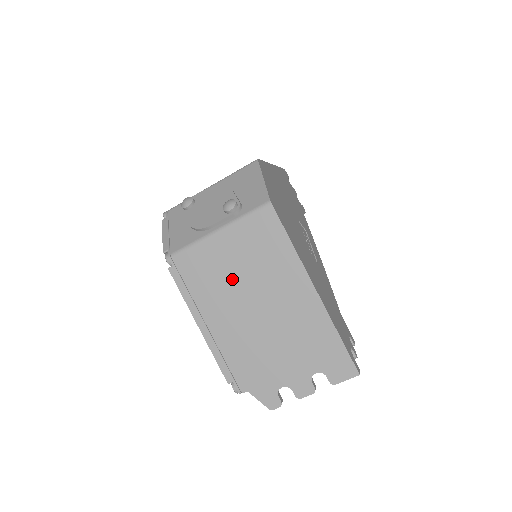
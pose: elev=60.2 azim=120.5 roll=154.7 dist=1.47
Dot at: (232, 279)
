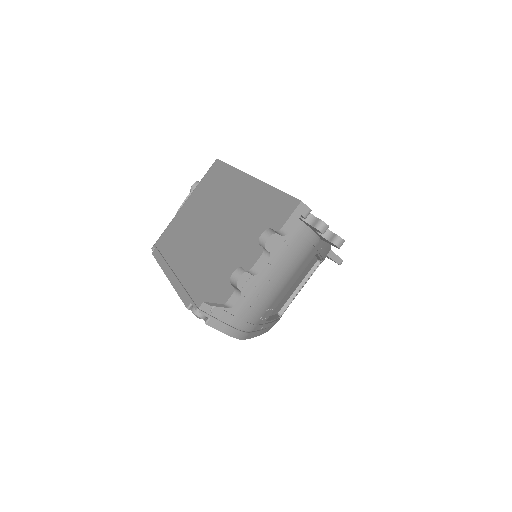
Dot at: (192, 222)
